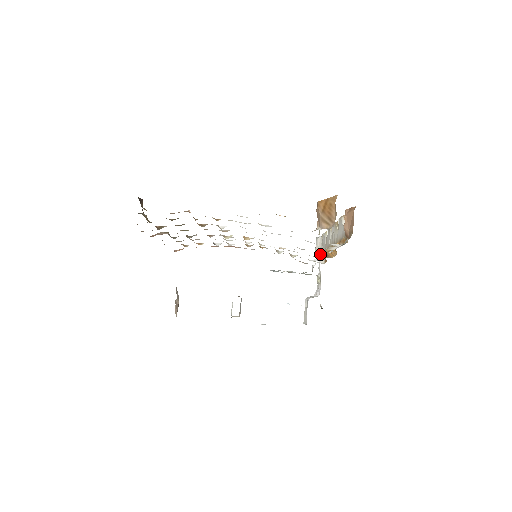
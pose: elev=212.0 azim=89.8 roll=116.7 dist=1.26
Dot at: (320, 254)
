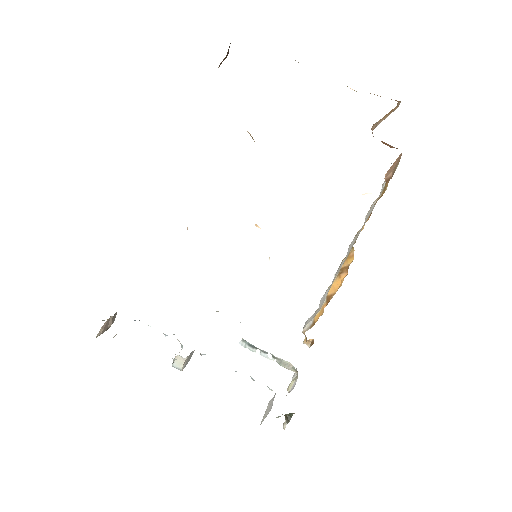
Dot at: (311, 324)
